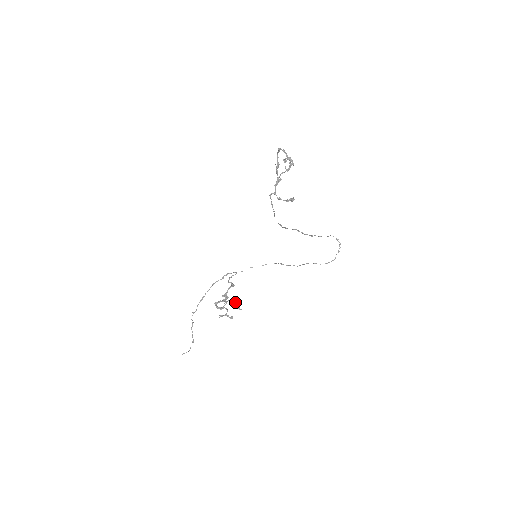
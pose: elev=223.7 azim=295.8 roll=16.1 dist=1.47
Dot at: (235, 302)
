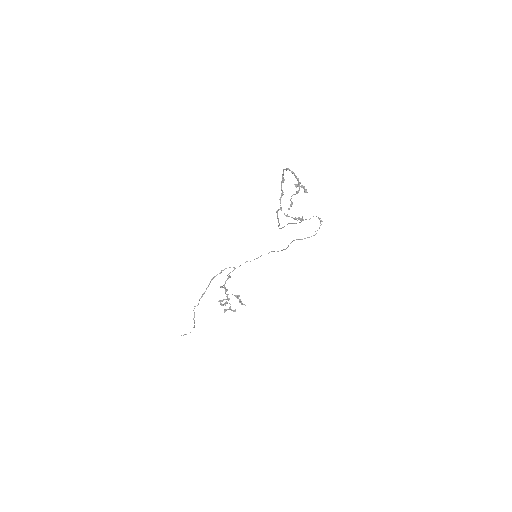
Dot at: (238, 298)
